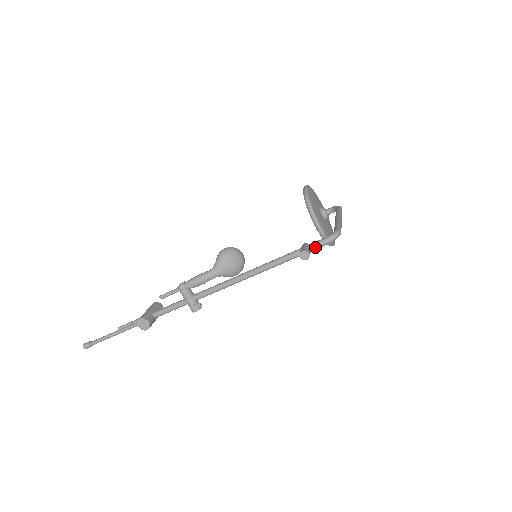
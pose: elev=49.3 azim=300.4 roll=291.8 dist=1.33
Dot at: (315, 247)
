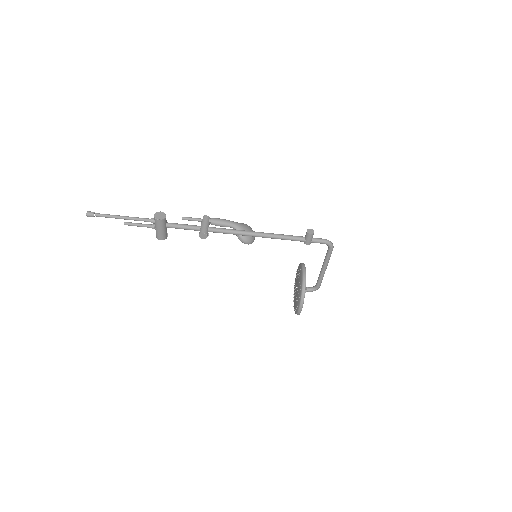
Dot at: (316, 239)
